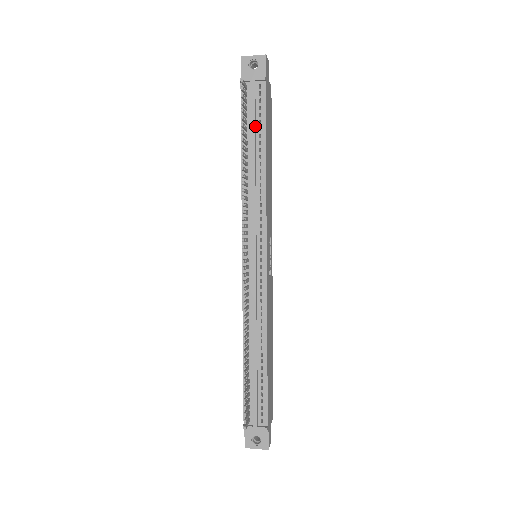
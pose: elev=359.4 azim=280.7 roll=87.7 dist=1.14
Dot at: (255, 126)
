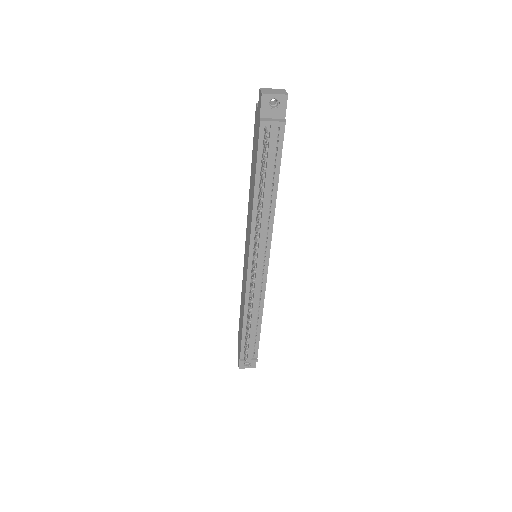
Dot at: (271, 165)
